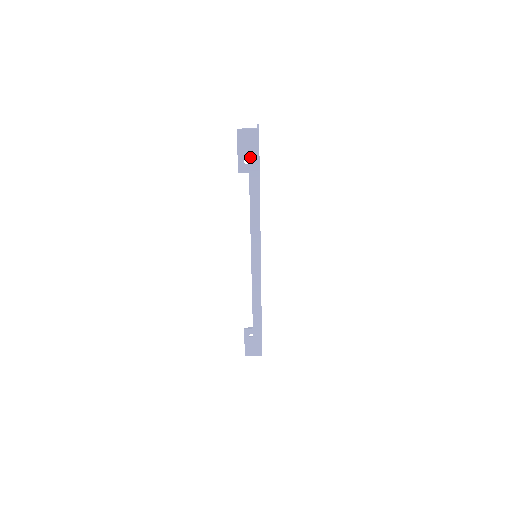
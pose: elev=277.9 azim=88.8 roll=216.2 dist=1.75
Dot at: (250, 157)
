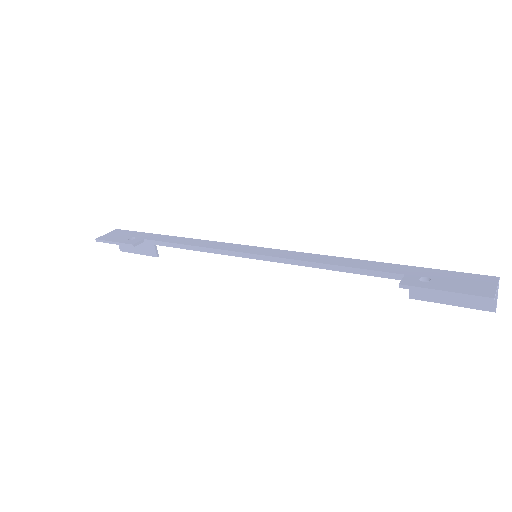
Dot at: (131, 237)
